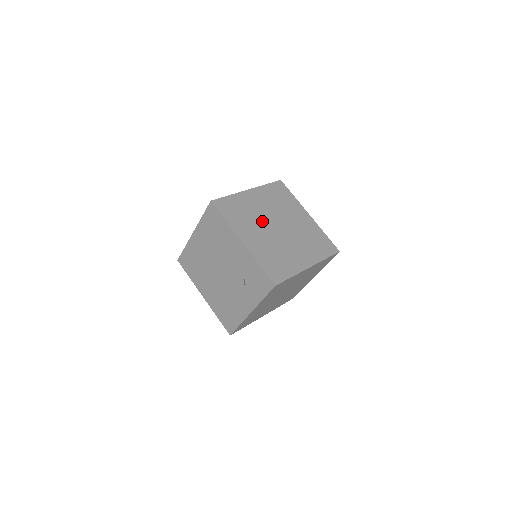
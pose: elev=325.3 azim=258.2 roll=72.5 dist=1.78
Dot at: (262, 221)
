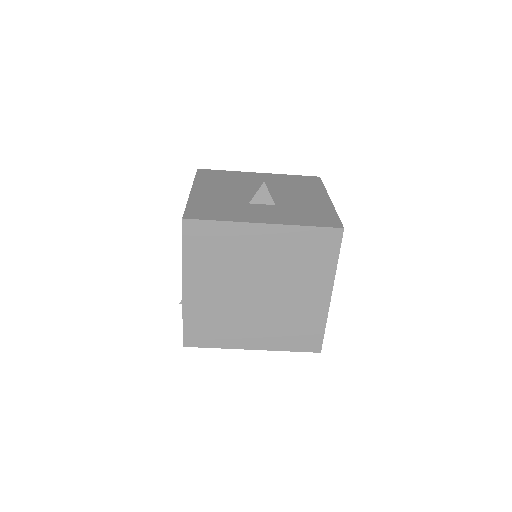
Dot at: (240, 275)
